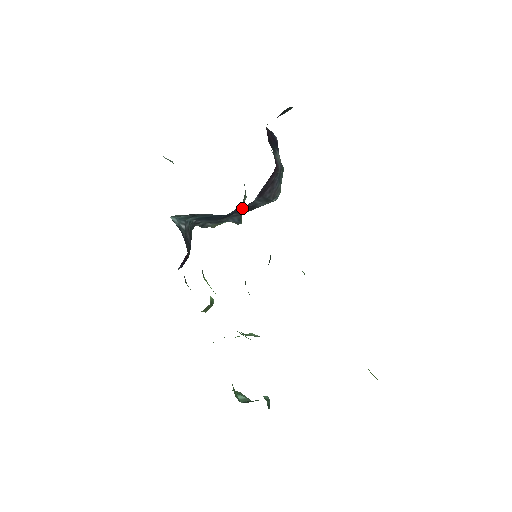
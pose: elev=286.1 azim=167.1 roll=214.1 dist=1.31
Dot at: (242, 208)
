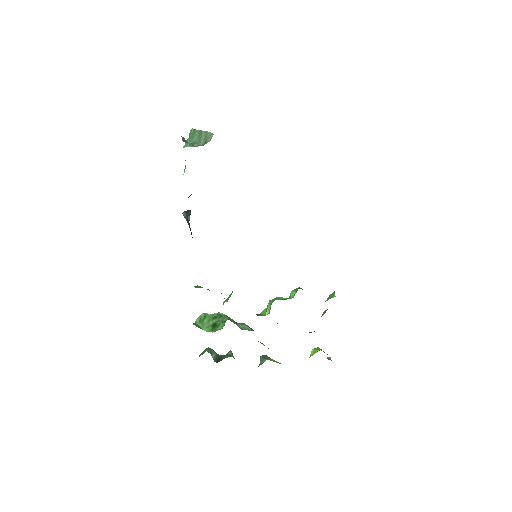
Dot at: occluded
